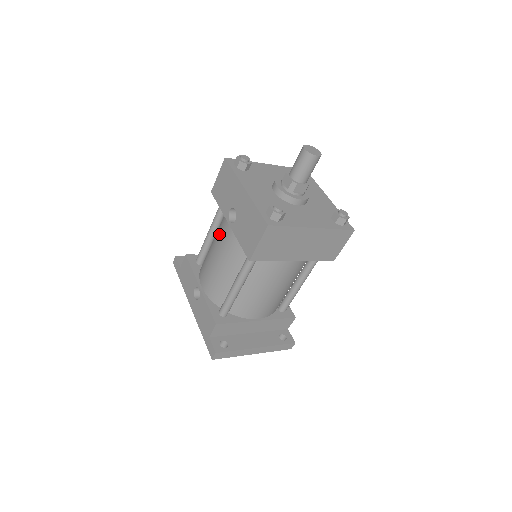
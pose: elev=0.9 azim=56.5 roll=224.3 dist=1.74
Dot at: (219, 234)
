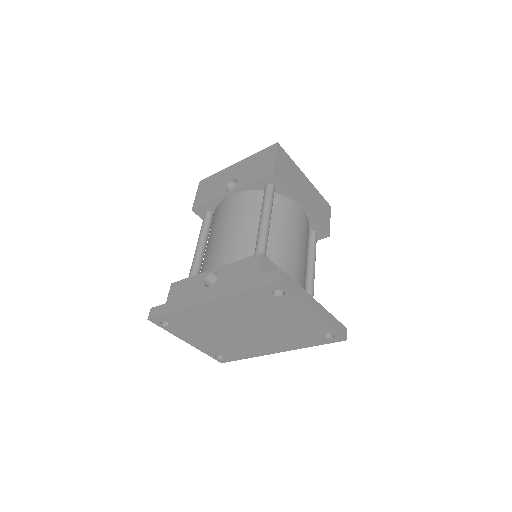
Dot at: (218, 218)
